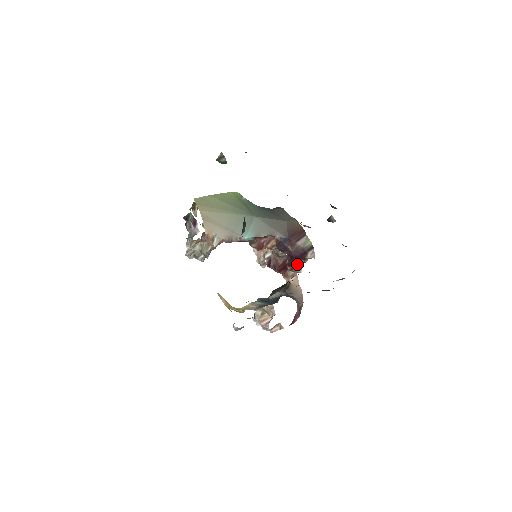
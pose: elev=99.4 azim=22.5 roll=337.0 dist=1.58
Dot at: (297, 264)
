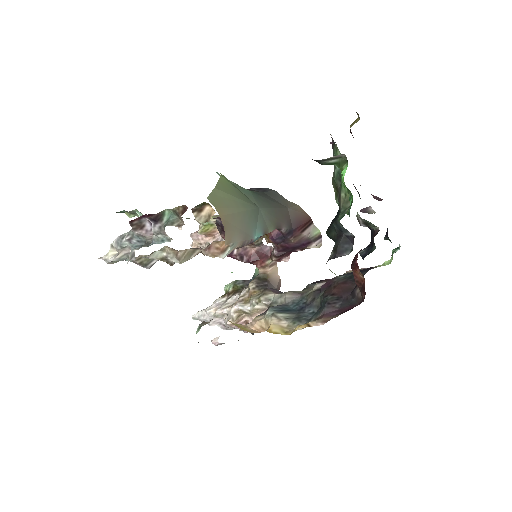
Dot at: (287, 254)
